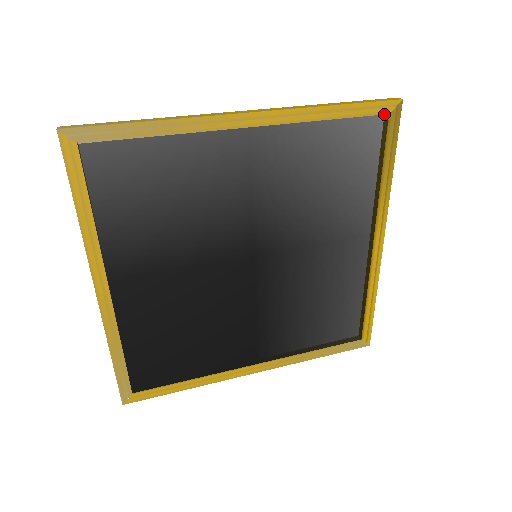
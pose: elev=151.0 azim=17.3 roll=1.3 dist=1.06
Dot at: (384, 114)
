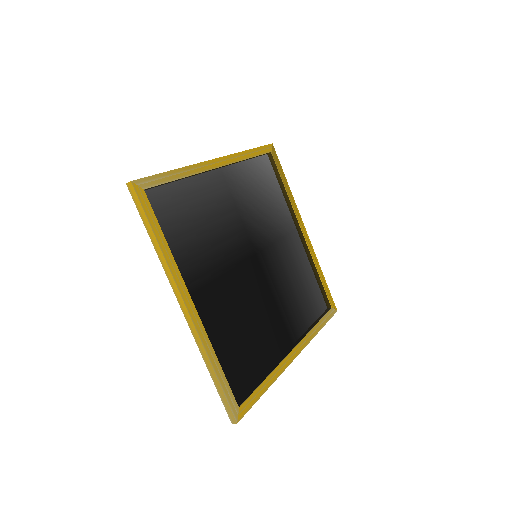
Dot at: (269, 153)
